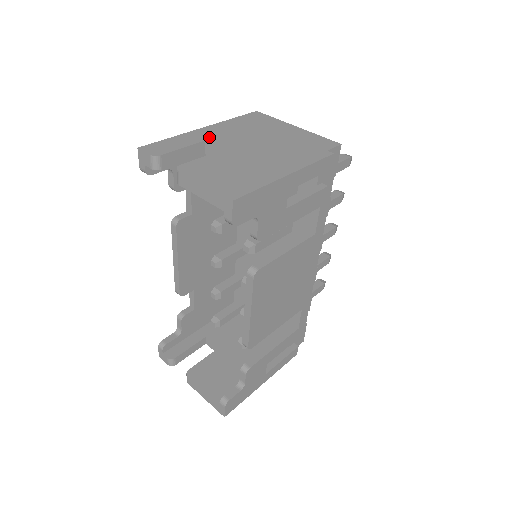
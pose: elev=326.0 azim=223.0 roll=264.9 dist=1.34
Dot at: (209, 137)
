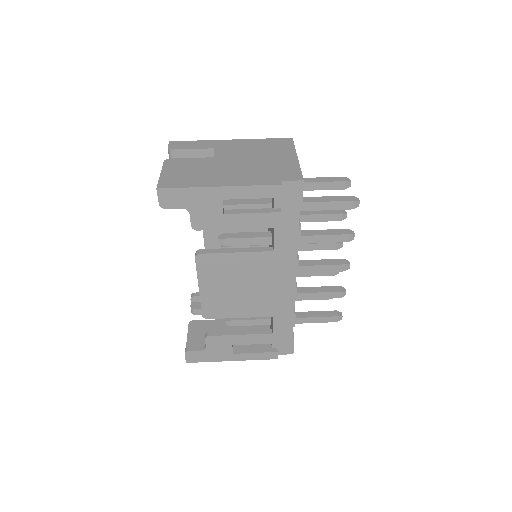
Dot at: (221, 147)
